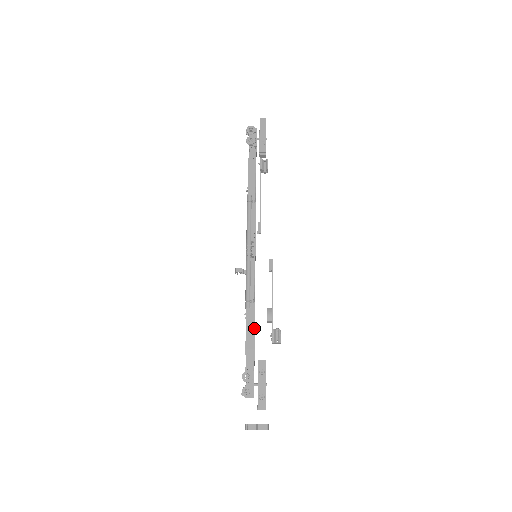
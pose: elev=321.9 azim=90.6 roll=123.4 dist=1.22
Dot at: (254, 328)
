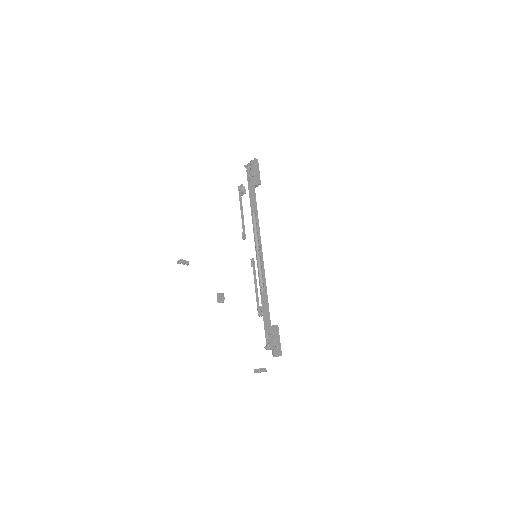
Dot at: (268, 305)
